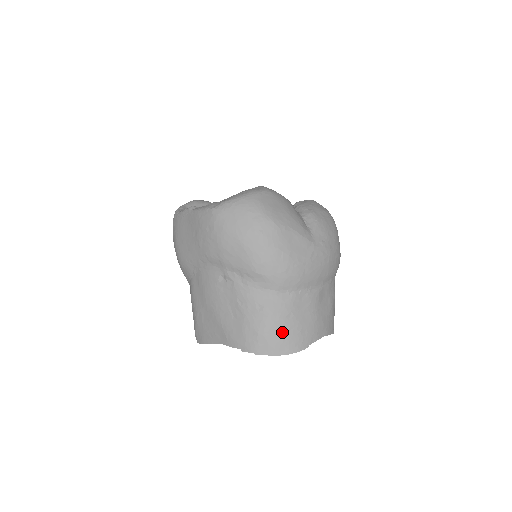
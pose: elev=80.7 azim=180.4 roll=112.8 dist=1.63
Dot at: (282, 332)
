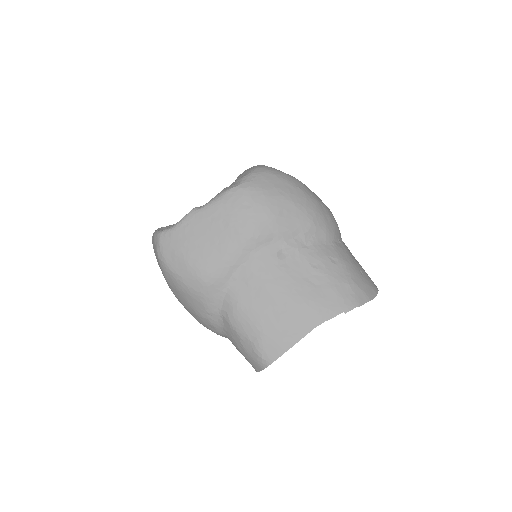
Dot at: (361, 276)
